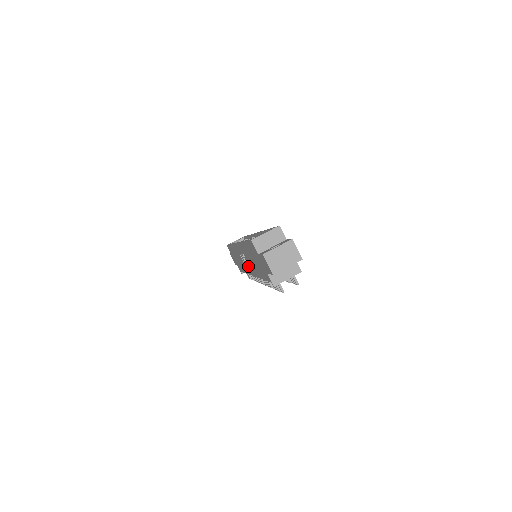
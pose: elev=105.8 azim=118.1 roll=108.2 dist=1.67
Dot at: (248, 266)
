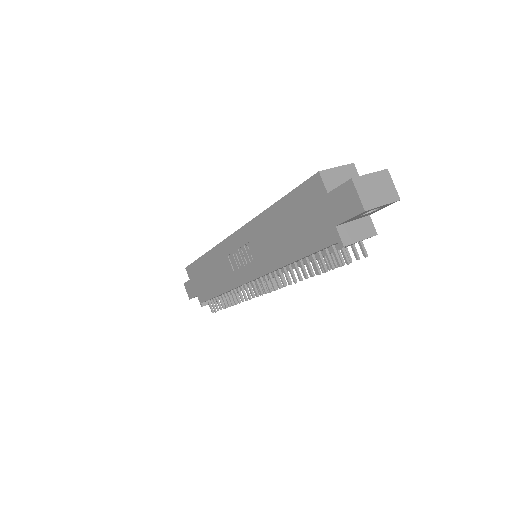
Dot at: (248, 265)
